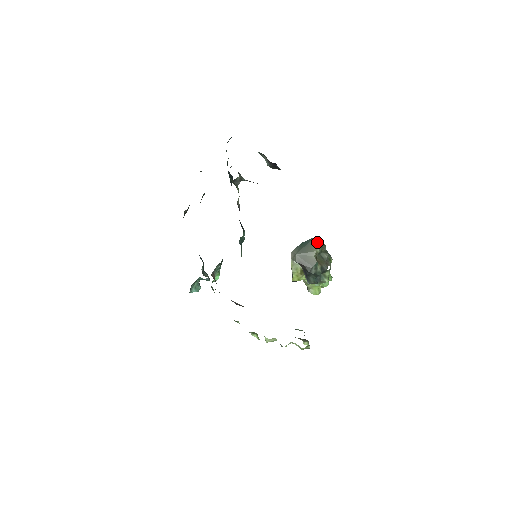
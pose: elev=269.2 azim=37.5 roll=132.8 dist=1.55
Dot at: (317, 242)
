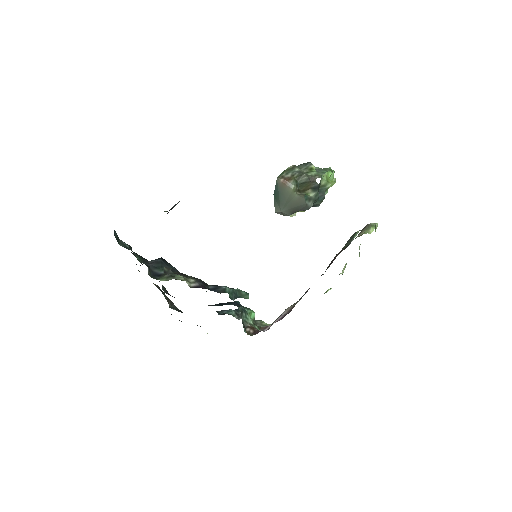
Dot at: (284, 181)
